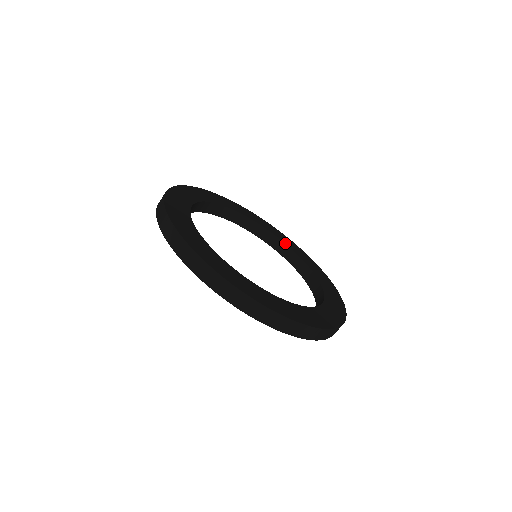
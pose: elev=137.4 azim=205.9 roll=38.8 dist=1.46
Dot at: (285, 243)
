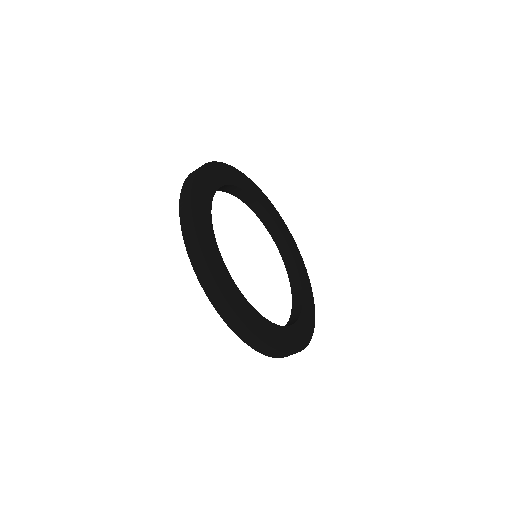
Dot at: (276, 224)
